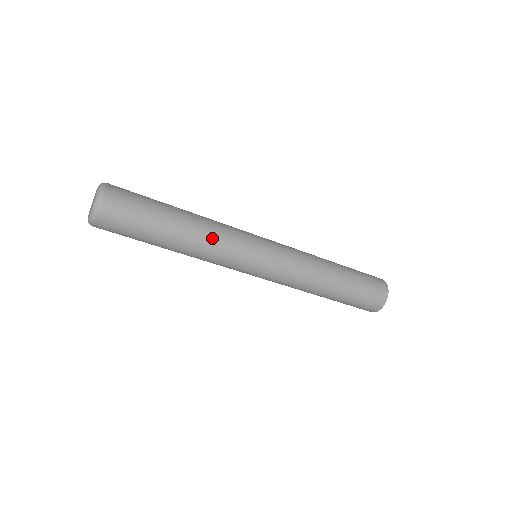
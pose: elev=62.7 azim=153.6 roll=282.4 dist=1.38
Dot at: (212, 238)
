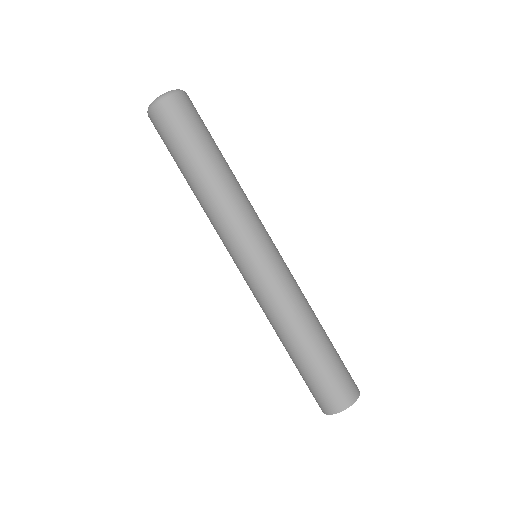
Dot at: (230, 198)
